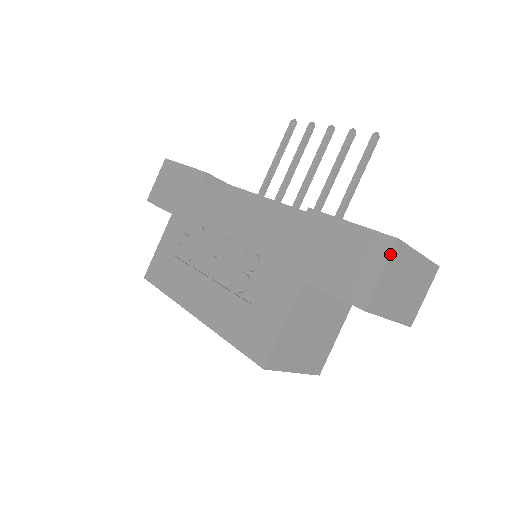
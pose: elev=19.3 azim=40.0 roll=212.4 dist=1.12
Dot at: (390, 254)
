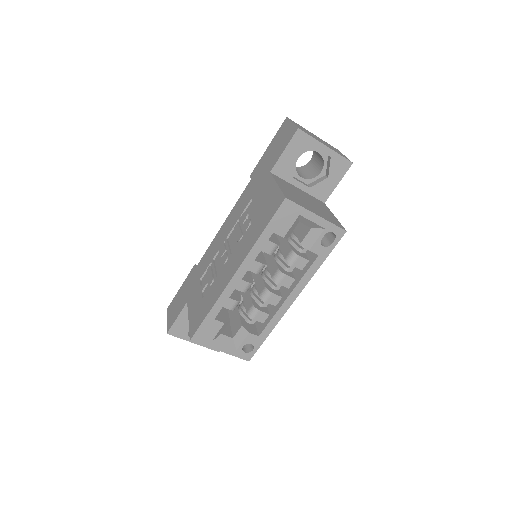
Dot at: (288, 120)
